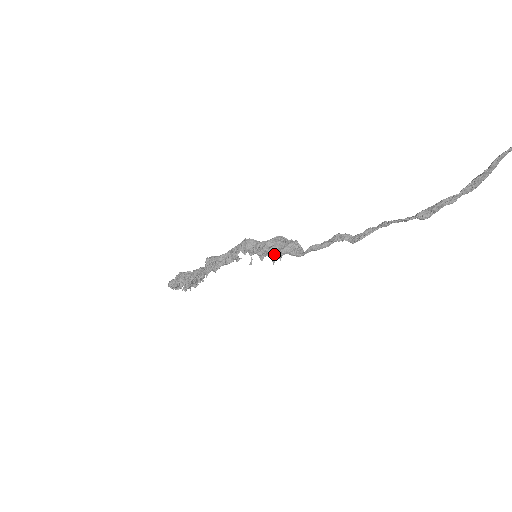
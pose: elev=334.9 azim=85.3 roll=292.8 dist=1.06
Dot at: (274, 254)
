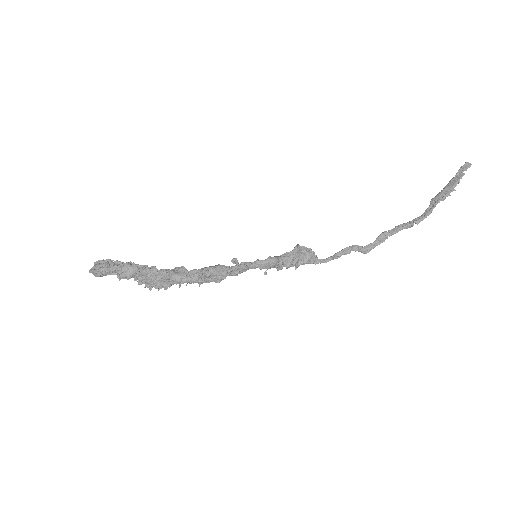
Dot at: occluded
